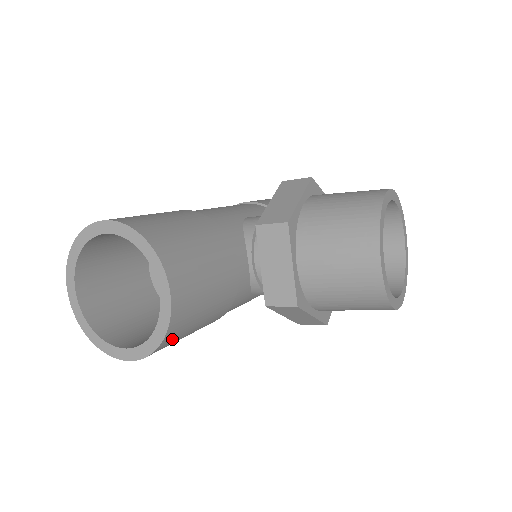
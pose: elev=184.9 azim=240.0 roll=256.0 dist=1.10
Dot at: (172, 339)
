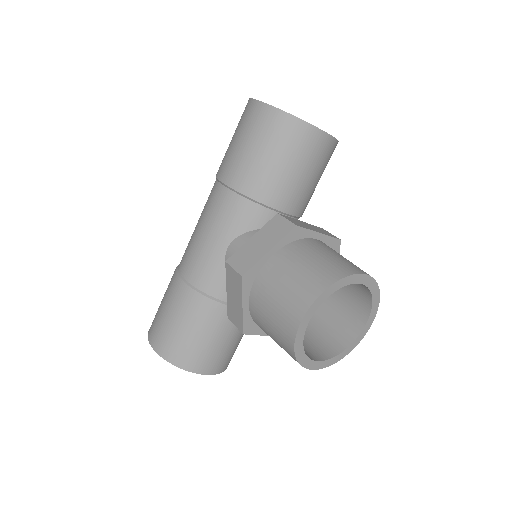
Dot at: occluded
